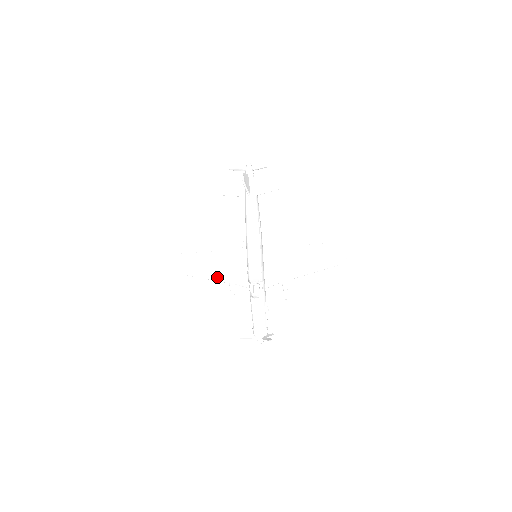
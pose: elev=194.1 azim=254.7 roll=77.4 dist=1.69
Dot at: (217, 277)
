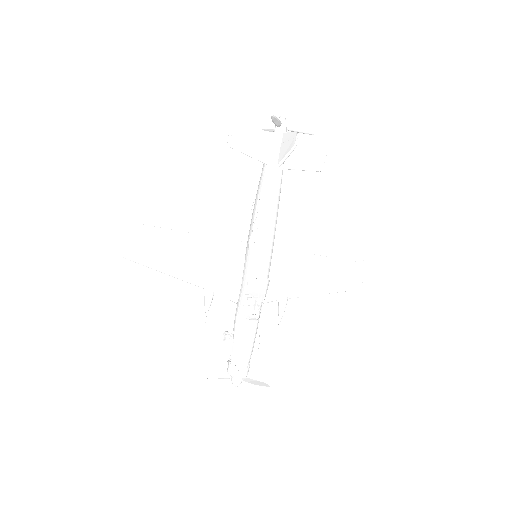
Dot at: (191, 276)
